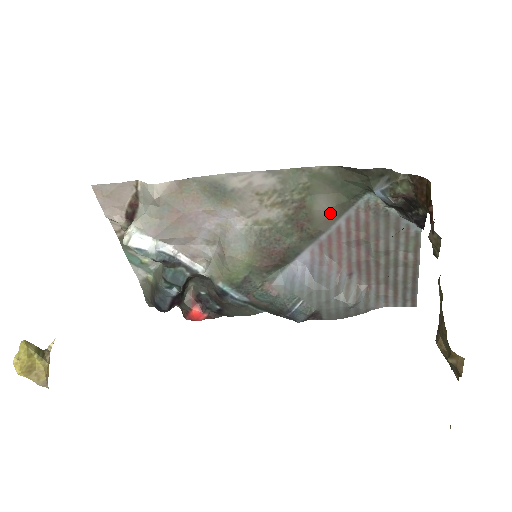
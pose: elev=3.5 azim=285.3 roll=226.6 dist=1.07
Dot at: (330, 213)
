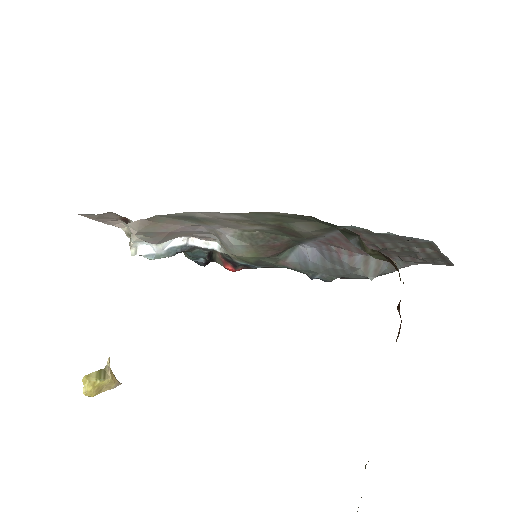
Dot at: (316, 232)
